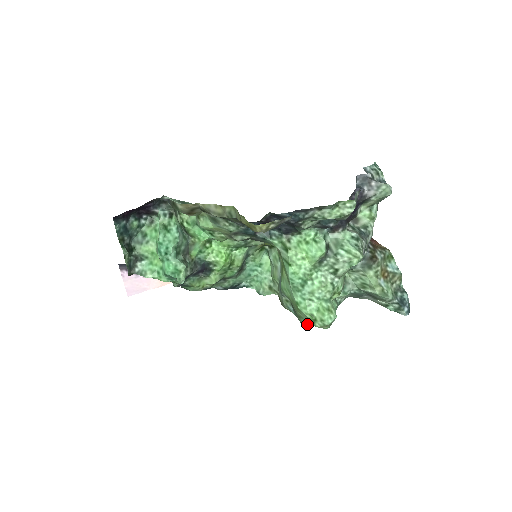
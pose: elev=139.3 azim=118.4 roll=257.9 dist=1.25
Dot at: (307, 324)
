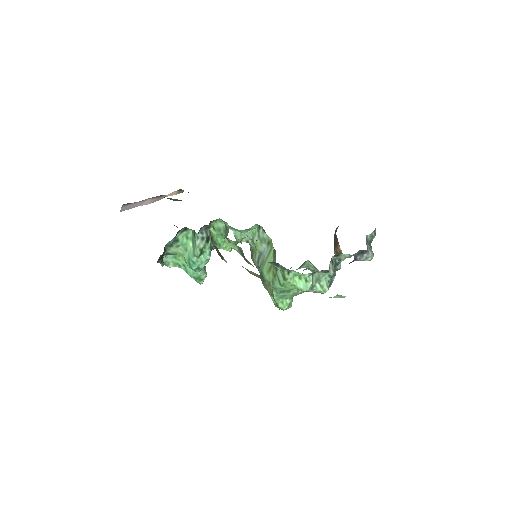
Dot at: occluded
